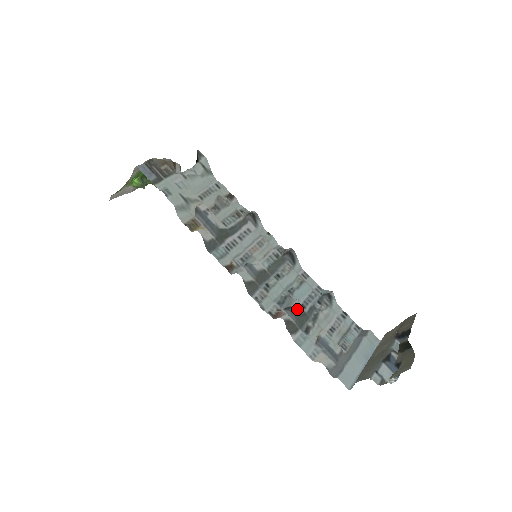
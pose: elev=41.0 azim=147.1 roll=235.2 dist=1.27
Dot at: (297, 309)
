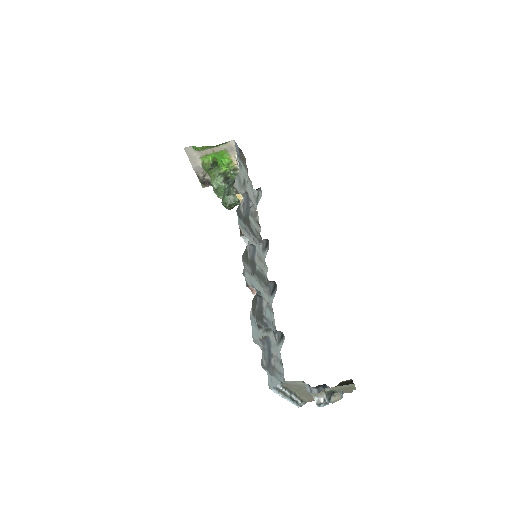
Dot at: (264, 305)
